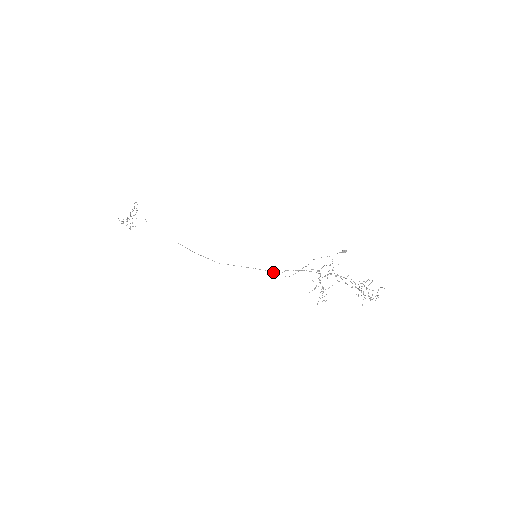
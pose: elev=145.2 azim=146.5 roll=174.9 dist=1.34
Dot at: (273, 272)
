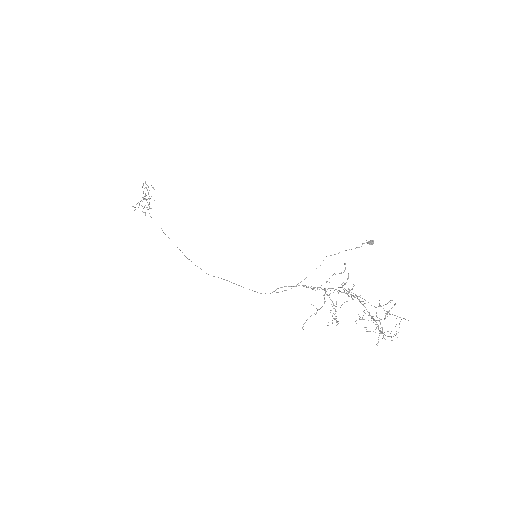
Dot at: (260, 293)
